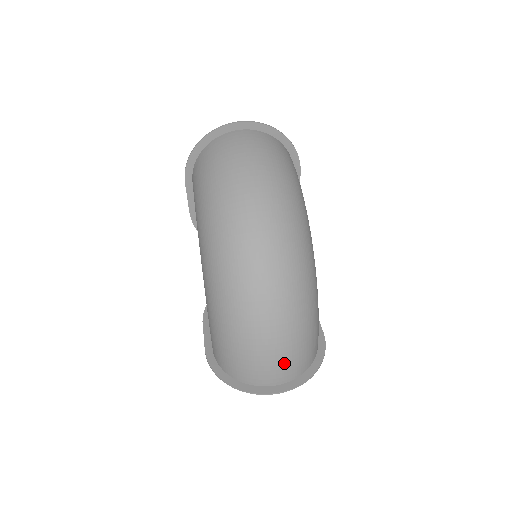
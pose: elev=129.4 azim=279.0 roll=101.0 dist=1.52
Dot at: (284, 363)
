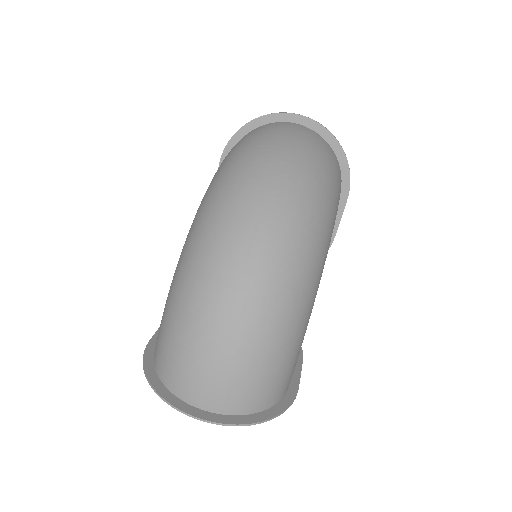
Dot at: (226, 380)
